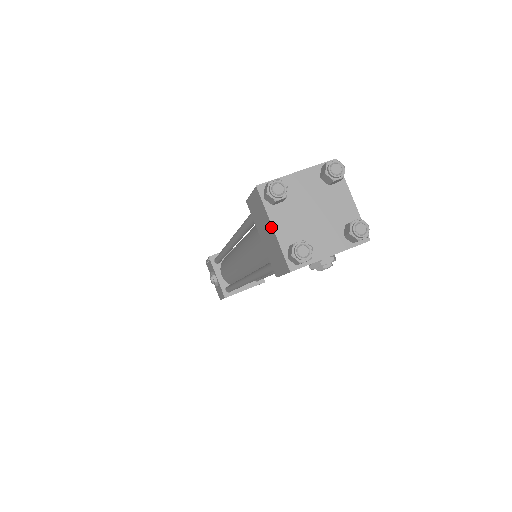
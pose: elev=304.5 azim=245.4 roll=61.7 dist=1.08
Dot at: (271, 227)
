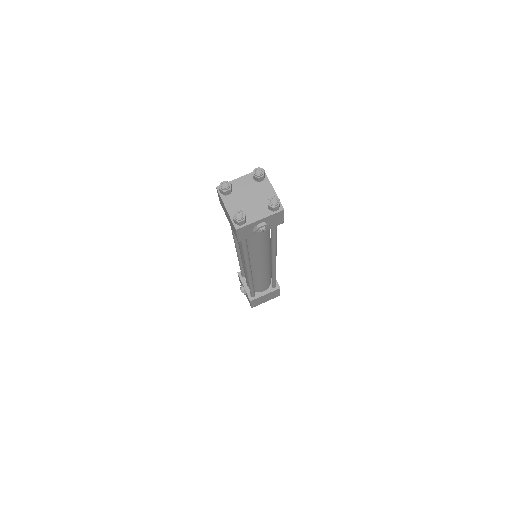
Dot at: (225, 208)
